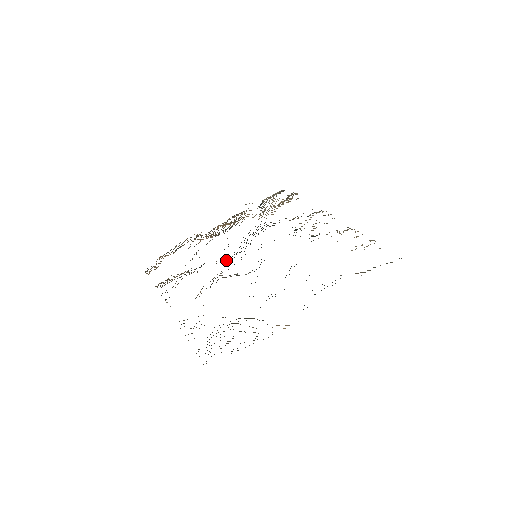
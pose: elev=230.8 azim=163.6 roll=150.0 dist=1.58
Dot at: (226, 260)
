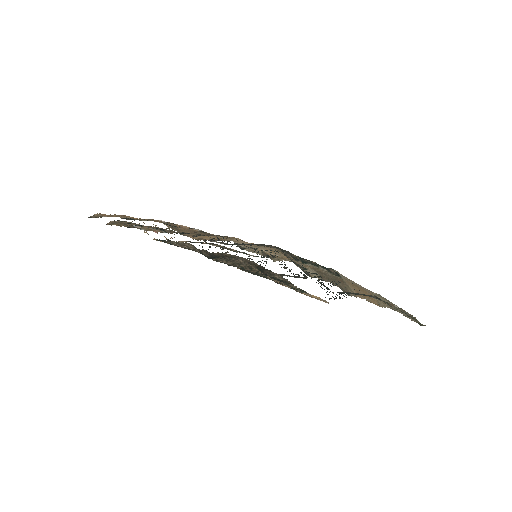
Dot at: occluded
